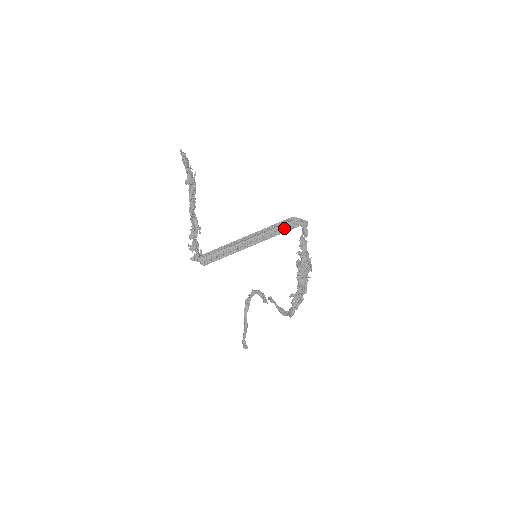
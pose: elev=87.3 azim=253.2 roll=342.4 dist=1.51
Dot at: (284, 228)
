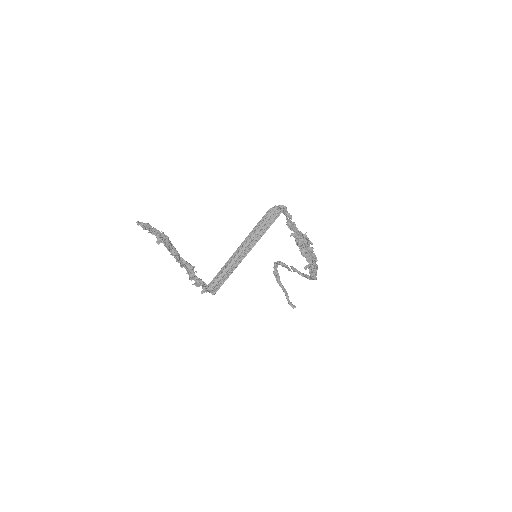
Dot at: (267, 223)
